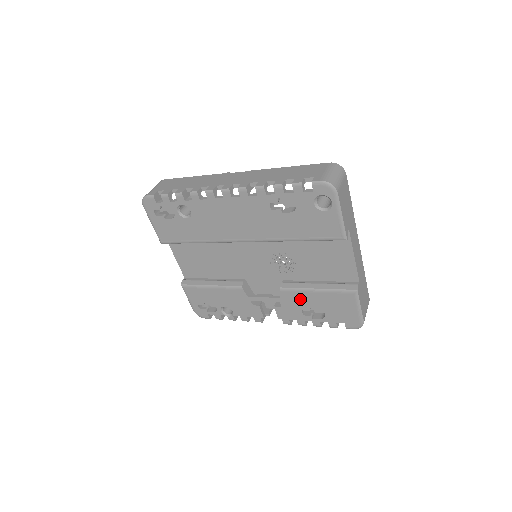
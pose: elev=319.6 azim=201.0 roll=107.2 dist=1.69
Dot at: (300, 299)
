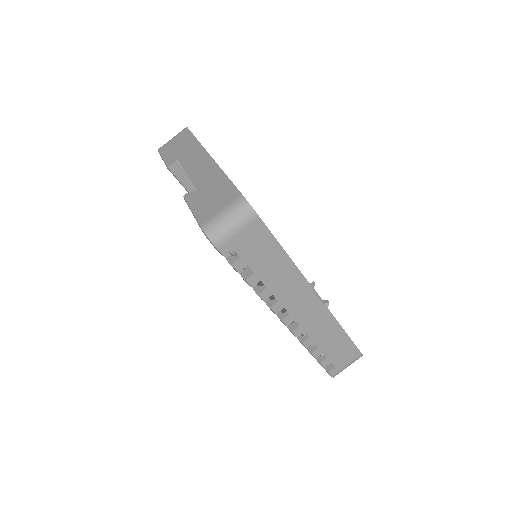
Dot at: occluded
